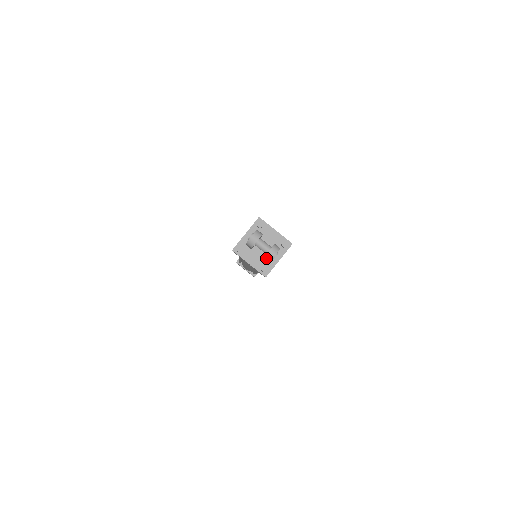
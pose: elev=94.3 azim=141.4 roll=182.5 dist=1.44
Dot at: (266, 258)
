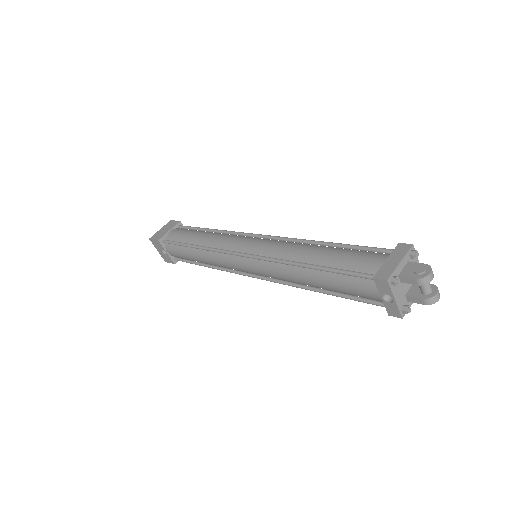
Dot at: (428, 300)
